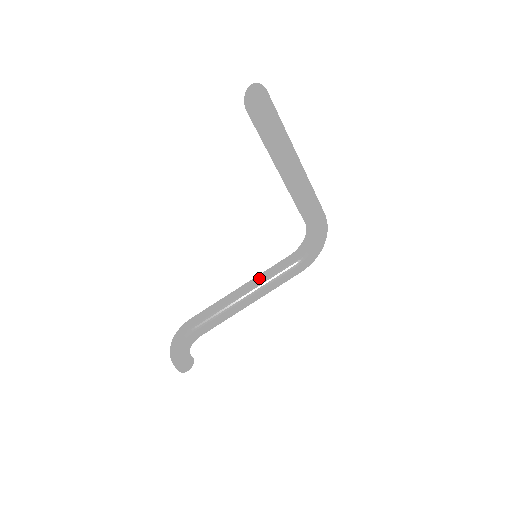
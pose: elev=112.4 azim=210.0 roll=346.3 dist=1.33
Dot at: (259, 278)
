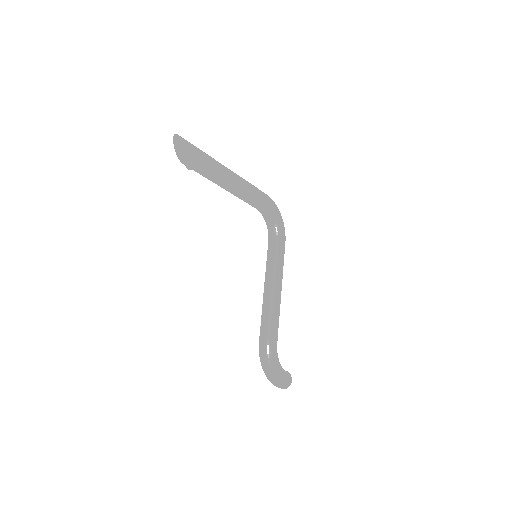
Dot at: (269, 271)
